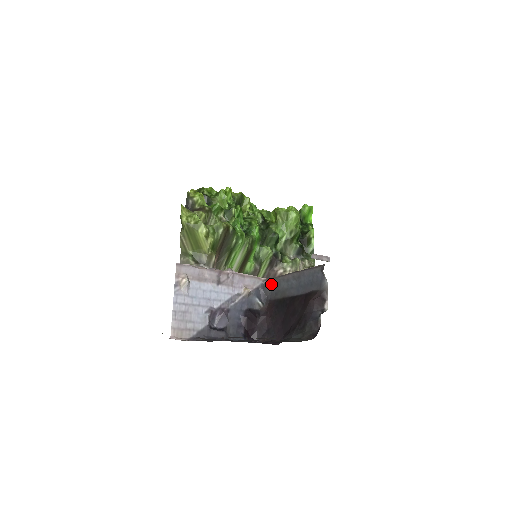
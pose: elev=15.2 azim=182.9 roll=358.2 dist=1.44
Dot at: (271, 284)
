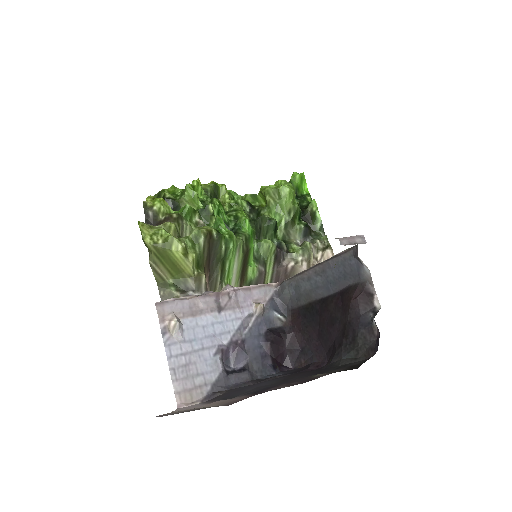
Dot at: (287, 288)
